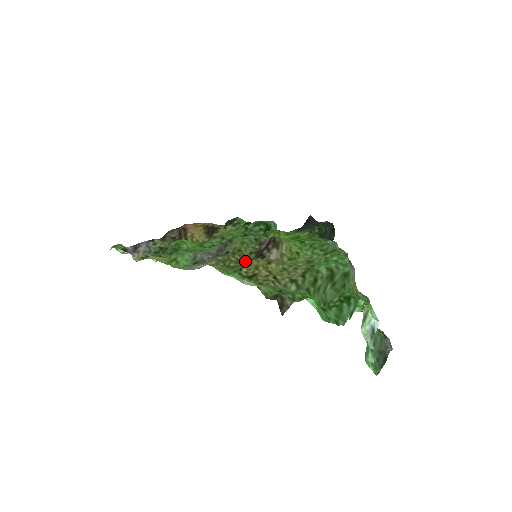
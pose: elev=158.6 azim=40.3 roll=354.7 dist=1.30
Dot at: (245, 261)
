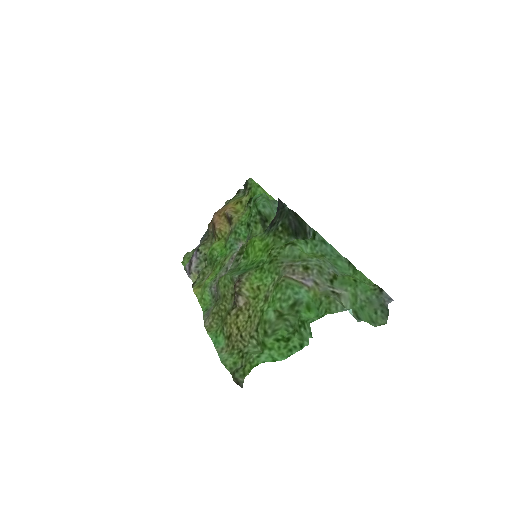
Dot at: (226, 315)
